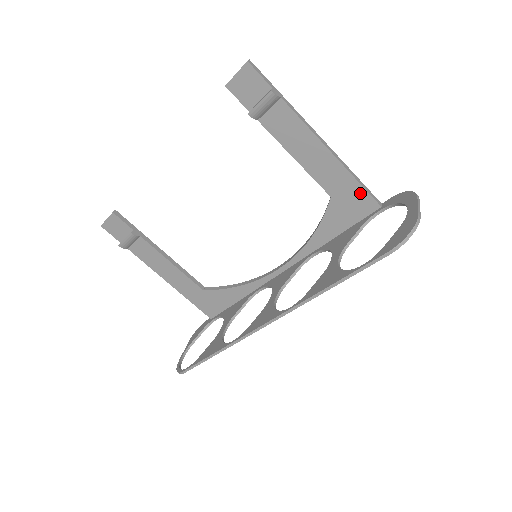
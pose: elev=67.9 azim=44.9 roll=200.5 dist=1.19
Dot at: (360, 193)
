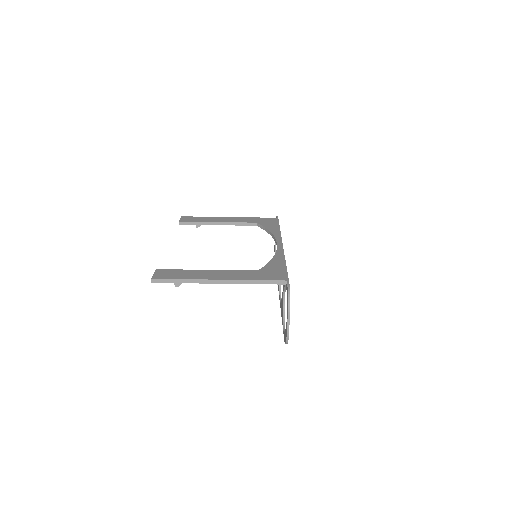
Dot at: (268, 282)
